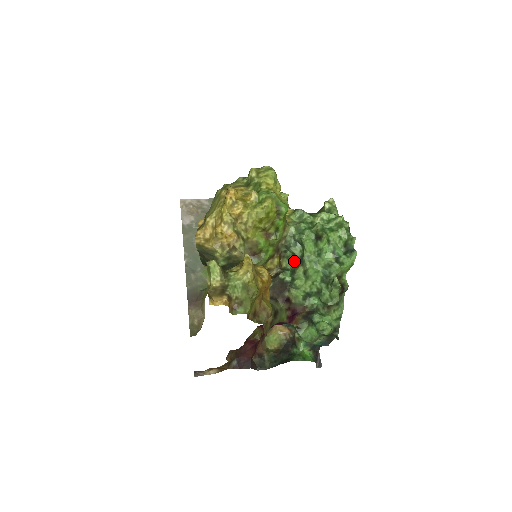
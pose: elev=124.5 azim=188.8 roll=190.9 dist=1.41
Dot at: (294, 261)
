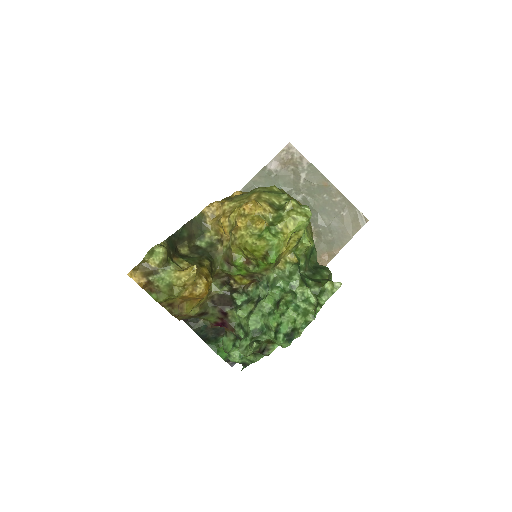
Dot at: (257, 295)
